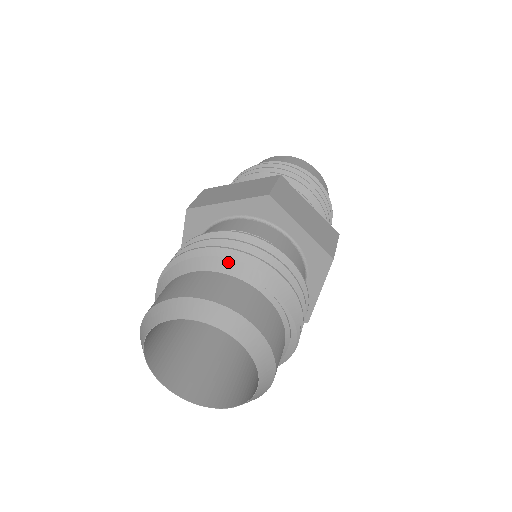
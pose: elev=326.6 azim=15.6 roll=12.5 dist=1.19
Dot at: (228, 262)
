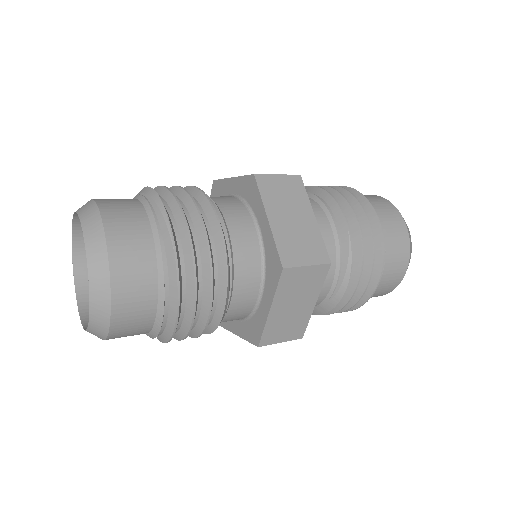
Dot at: occluded
